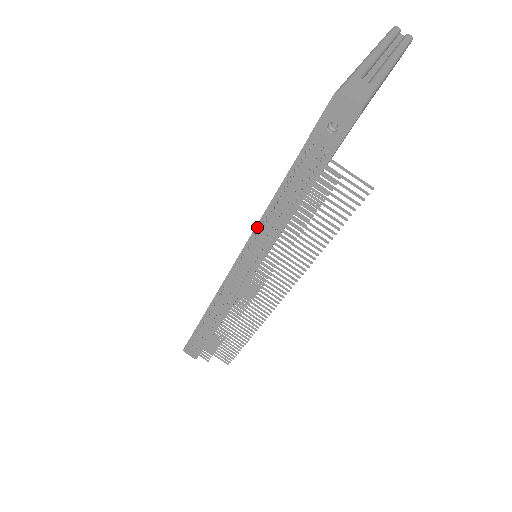
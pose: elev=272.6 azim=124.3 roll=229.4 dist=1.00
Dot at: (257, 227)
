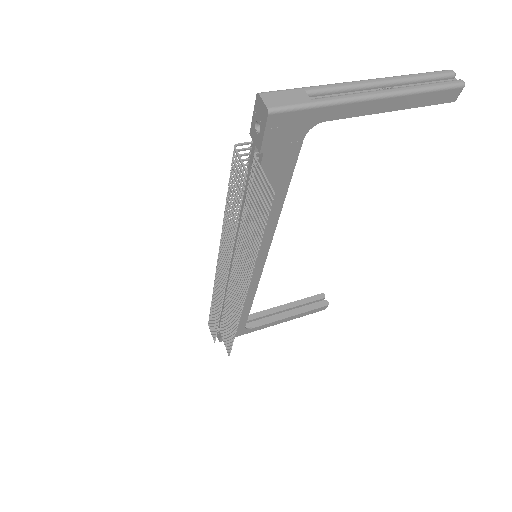
Dot at: (238, 219)
